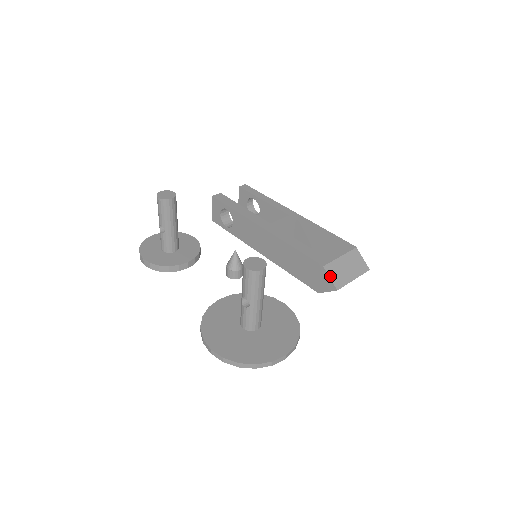
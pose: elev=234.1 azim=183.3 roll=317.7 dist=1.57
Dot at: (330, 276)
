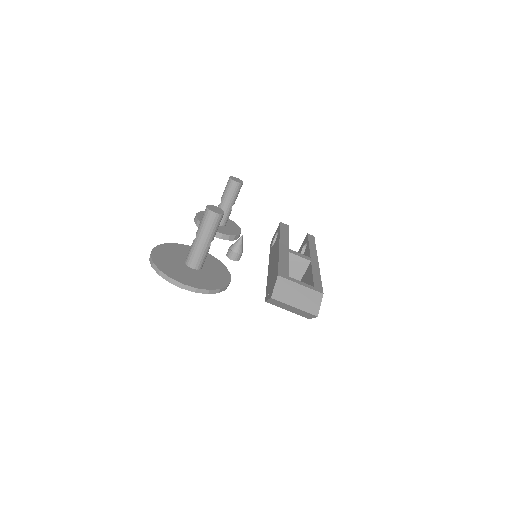
Dot at: (276, 285)
